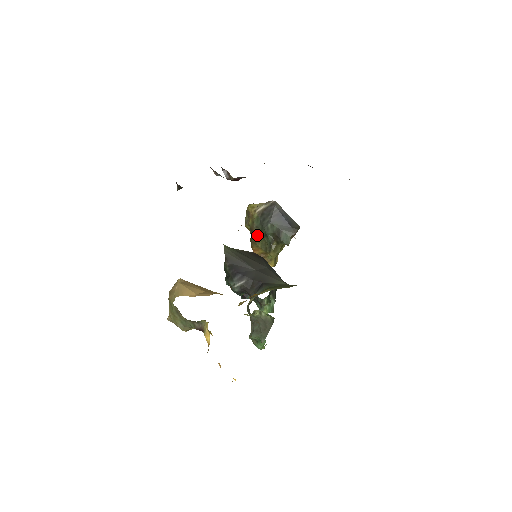
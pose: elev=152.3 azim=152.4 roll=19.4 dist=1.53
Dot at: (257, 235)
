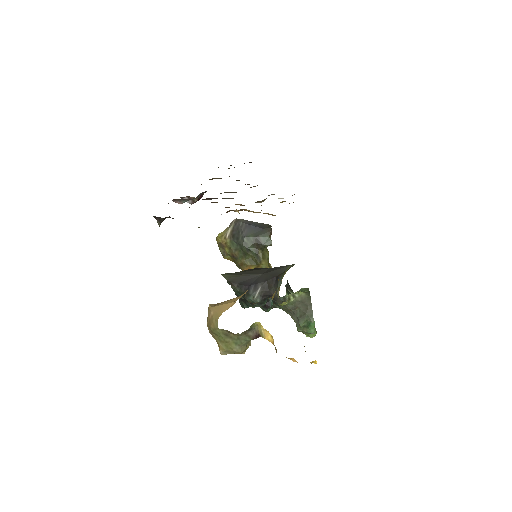
Dot at: (240, 256)
